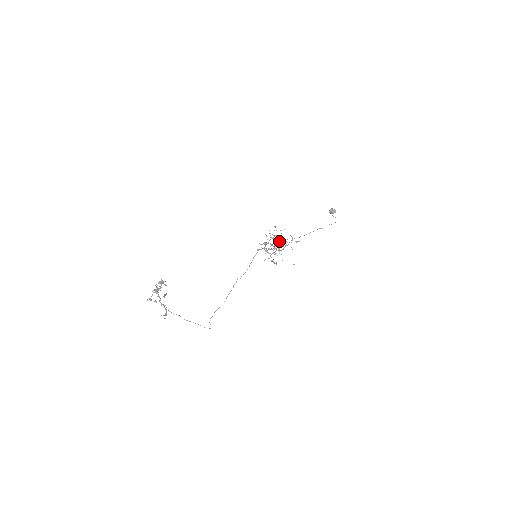
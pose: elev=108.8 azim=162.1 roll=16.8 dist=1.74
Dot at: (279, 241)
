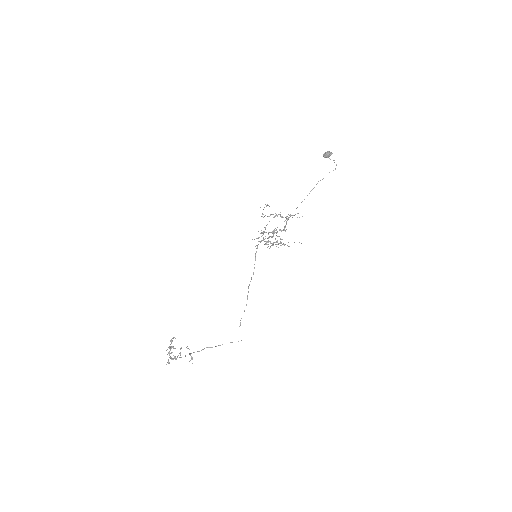
Dot at: occluded
